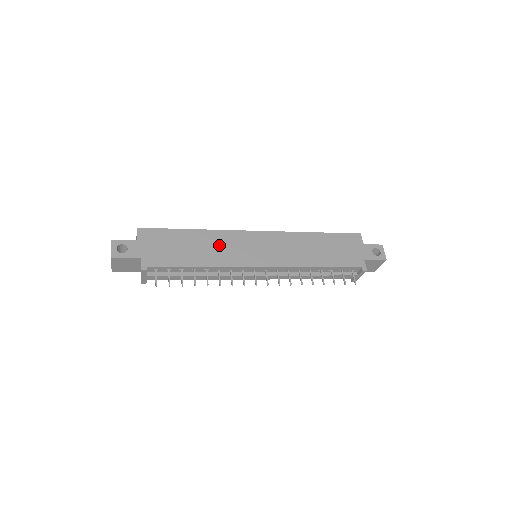
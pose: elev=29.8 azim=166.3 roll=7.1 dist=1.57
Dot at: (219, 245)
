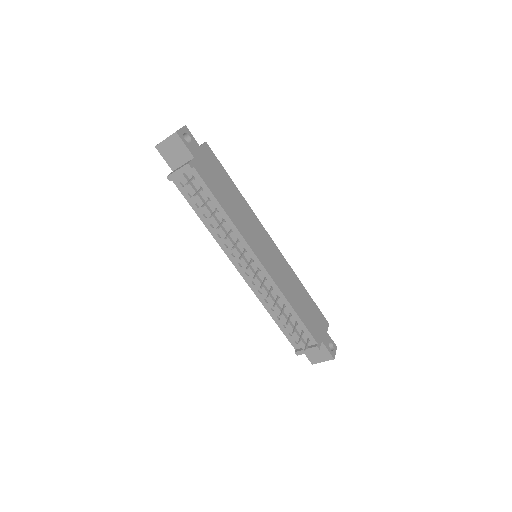
Dot at: (246, 217)
